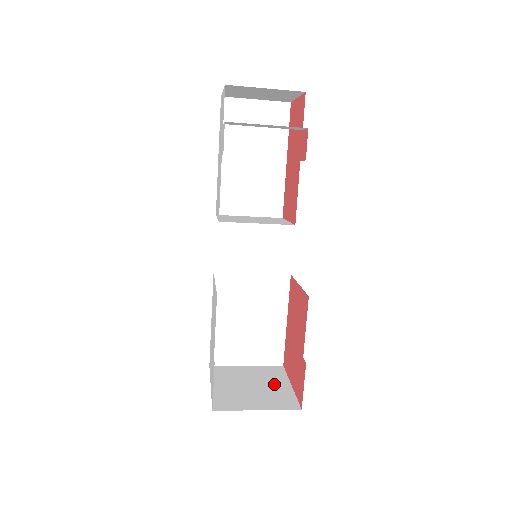
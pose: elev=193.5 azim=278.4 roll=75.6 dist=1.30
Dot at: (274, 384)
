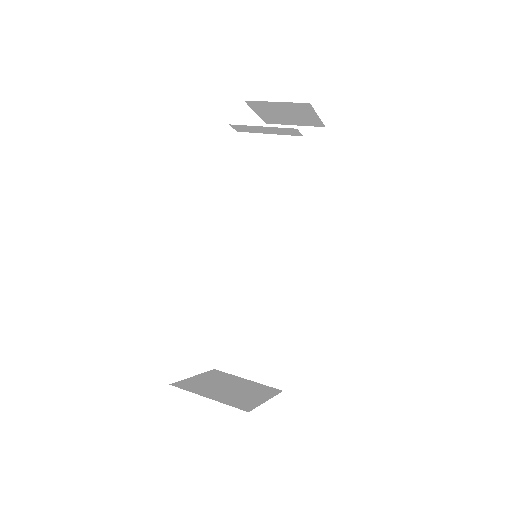
Dot at: (252, 394)
